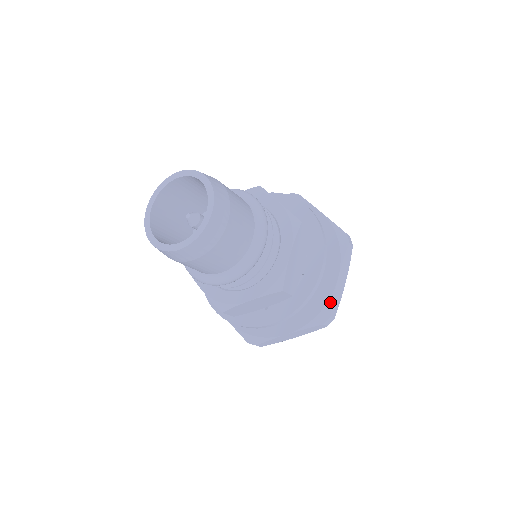
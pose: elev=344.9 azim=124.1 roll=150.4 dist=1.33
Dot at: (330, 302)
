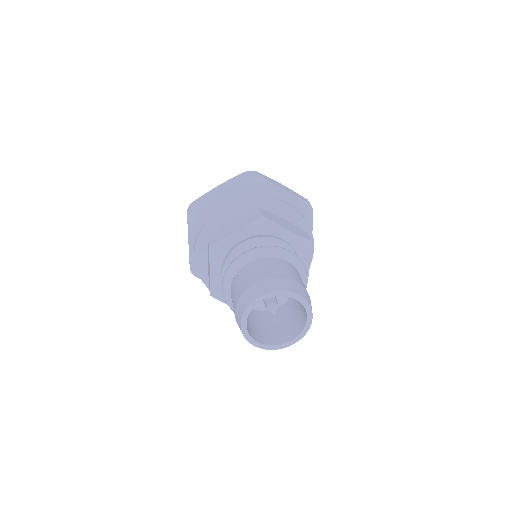
Dot at: occluded
